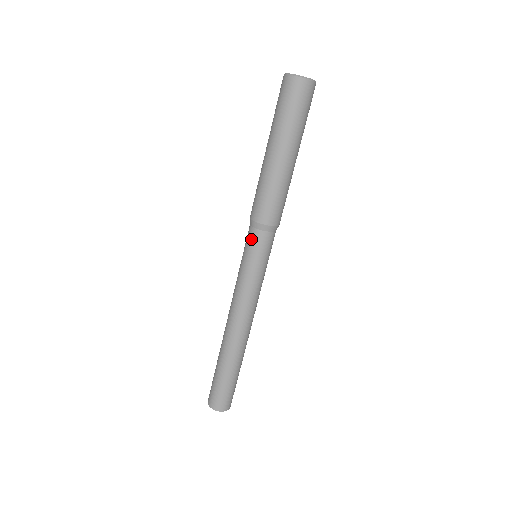
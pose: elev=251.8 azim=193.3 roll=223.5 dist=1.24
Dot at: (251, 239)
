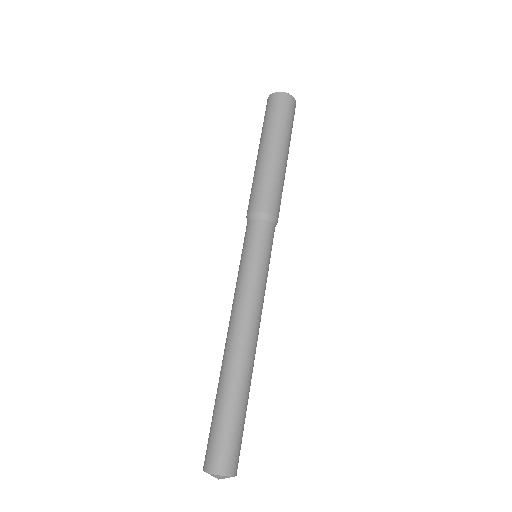
Dot at: (245, 235)
